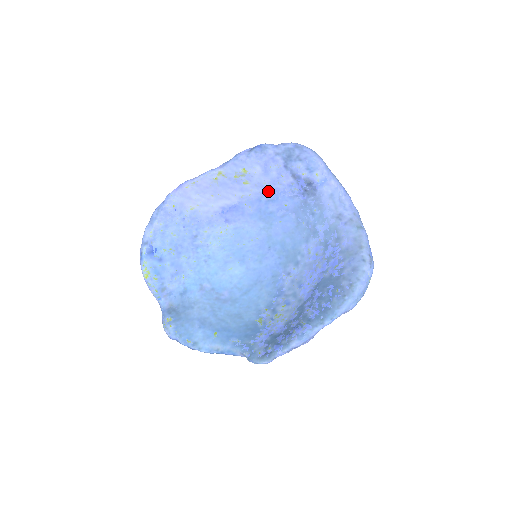
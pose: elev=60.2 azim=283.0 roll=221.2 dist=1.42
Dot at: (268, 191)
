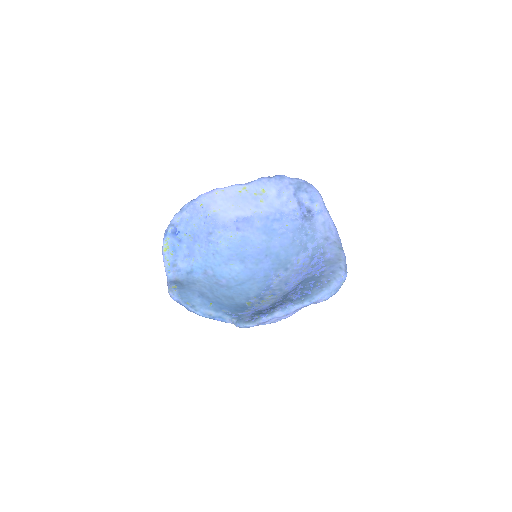
Dot at: (276, 212)
